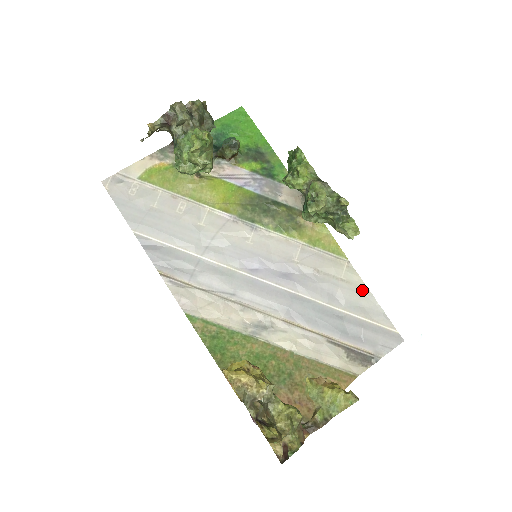
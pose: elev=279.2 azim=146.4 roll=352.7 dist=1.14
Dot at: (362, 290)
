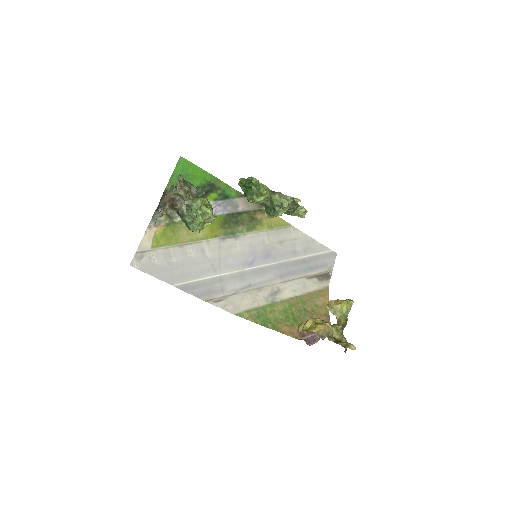
Dot at: (306, 239)
